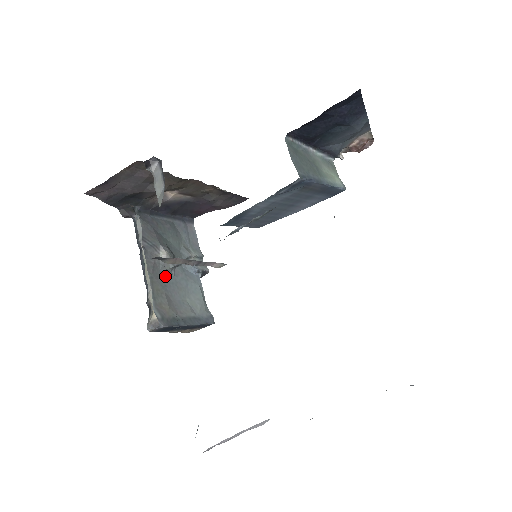
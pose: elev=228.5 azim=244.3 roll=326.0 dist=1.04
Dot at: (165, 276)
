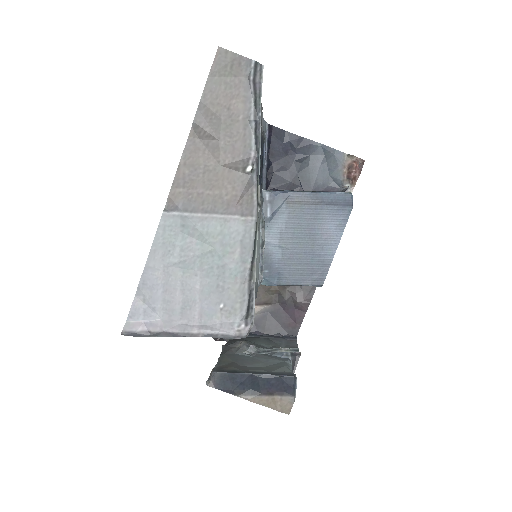
Dot at: (240, 356)
